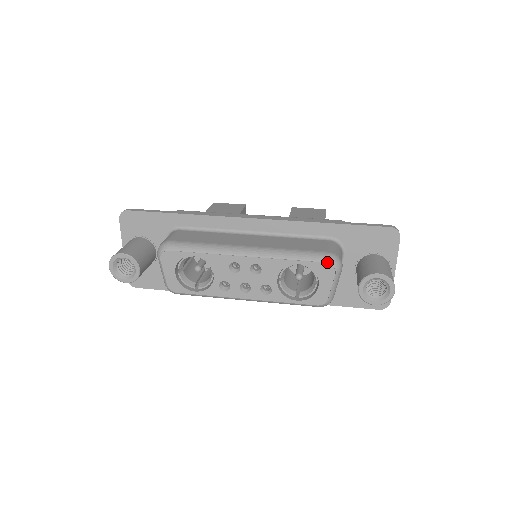
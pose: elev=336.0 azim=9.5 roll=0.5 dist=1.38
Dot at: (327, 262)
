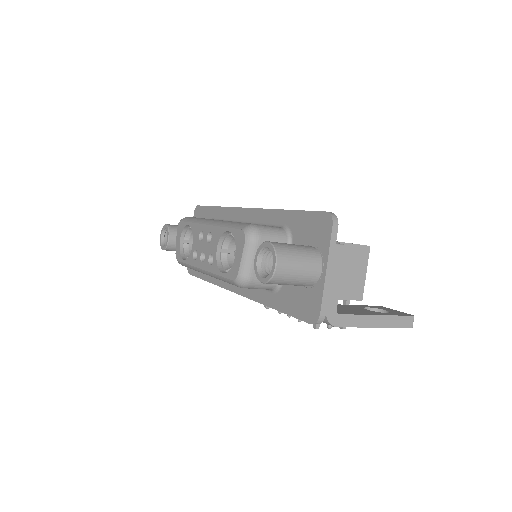
Dot at: (242, 229)
